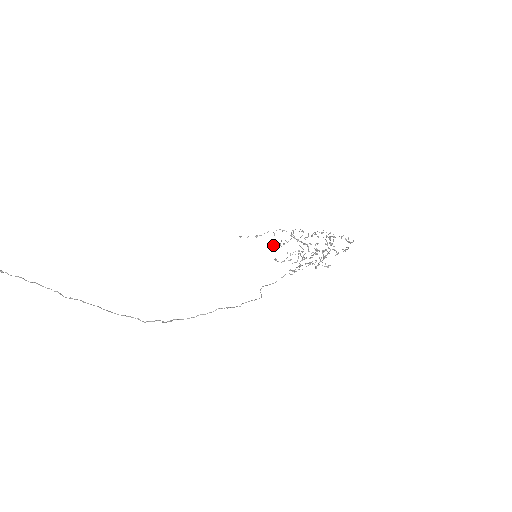
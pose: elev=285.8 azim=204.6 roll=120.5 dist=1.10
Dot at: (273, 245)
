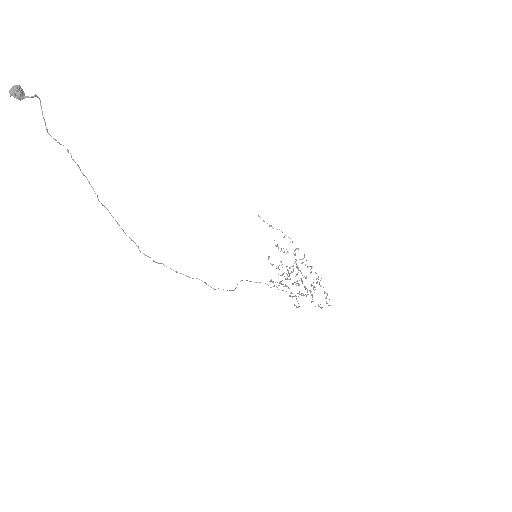
Dot at: (276, 245)
